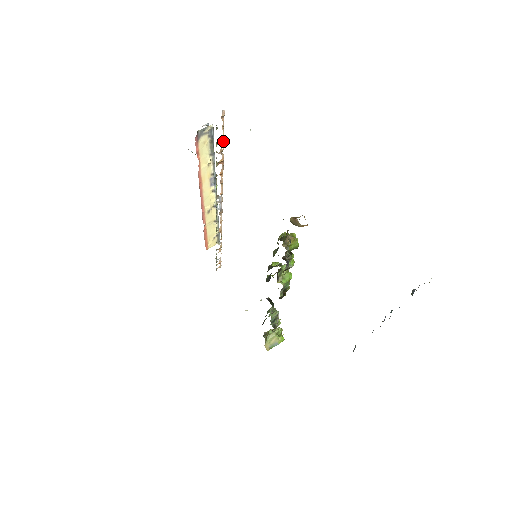
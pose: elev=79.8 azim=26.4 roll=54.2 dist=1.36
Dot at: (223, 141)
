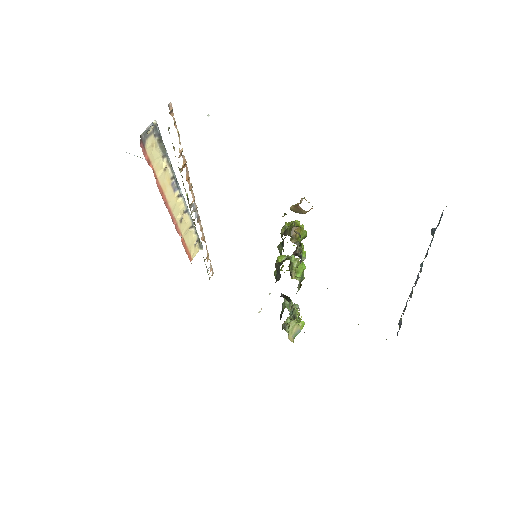
Dot at: (179, 140)
